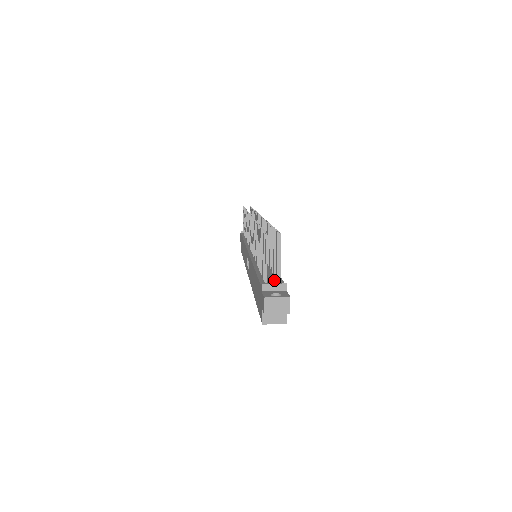
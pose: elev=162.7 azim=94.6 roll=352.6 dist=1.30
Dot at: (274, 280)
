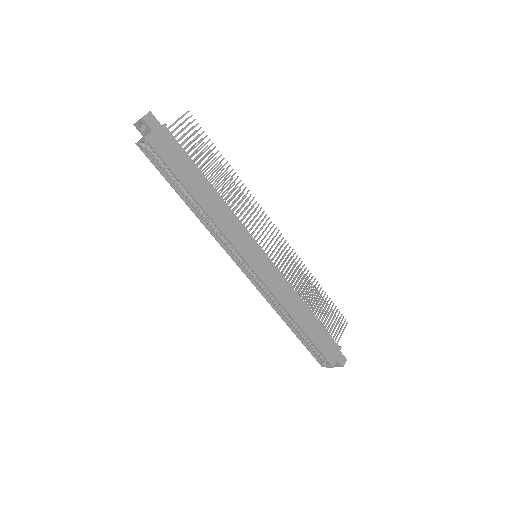
Dot at: occluded
